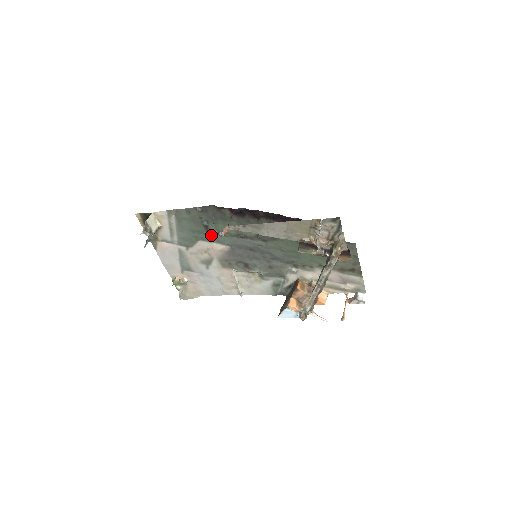
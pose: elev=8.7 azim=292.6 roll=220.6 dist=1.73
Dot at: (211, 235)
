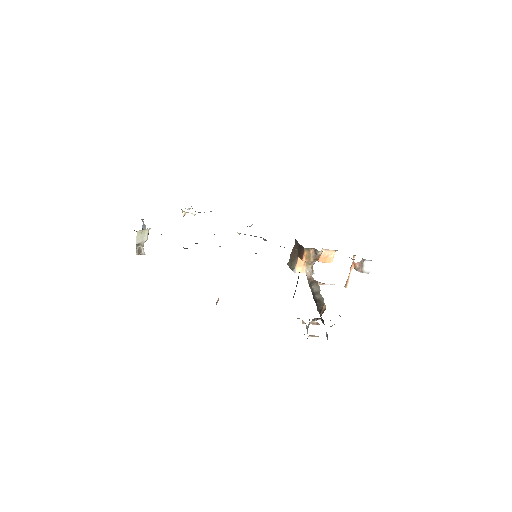
Dot at: occluded
